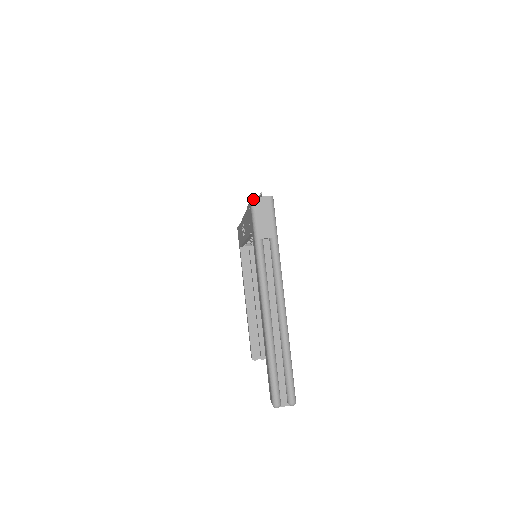
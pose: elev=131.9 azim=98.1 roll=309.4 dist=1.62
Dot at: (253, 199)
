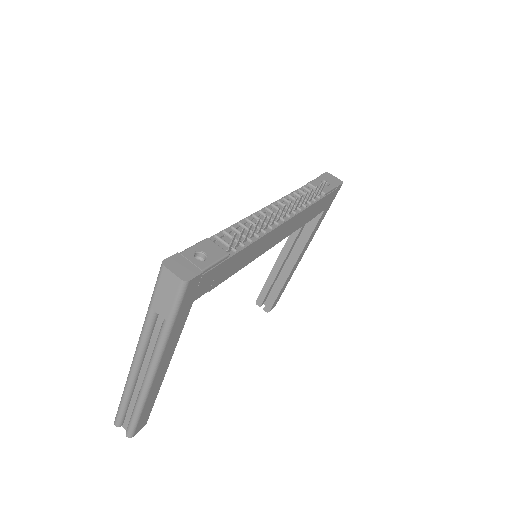
Dot at: (162, 266)
